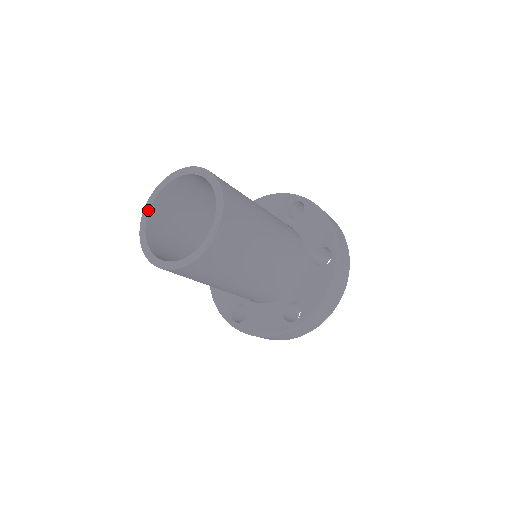
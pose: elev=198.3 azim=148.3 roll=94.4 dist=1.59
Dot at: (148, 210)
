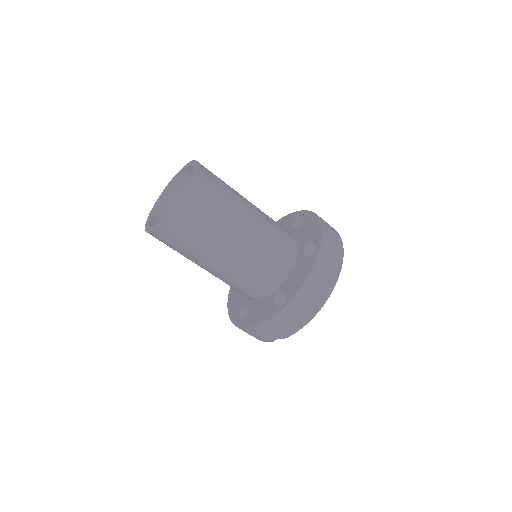
Dot at: (157, 202)
